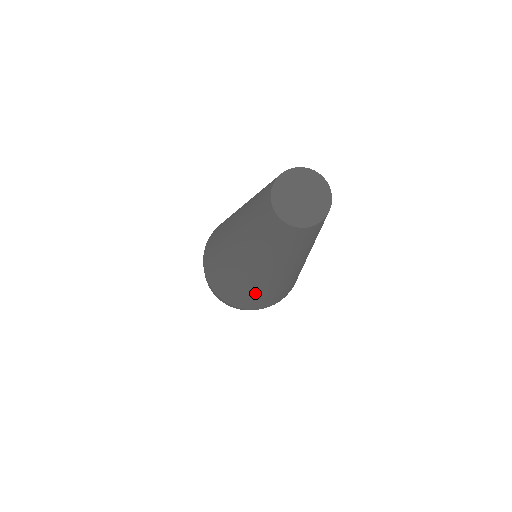
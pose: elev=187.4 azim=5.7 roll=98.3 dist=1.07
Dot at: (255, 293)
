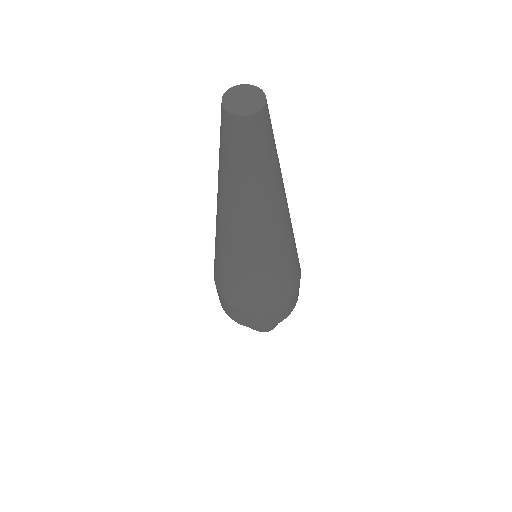
Dot at: (277, 260)
